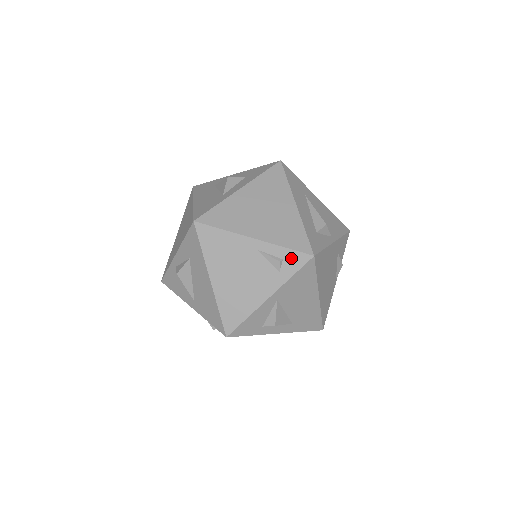
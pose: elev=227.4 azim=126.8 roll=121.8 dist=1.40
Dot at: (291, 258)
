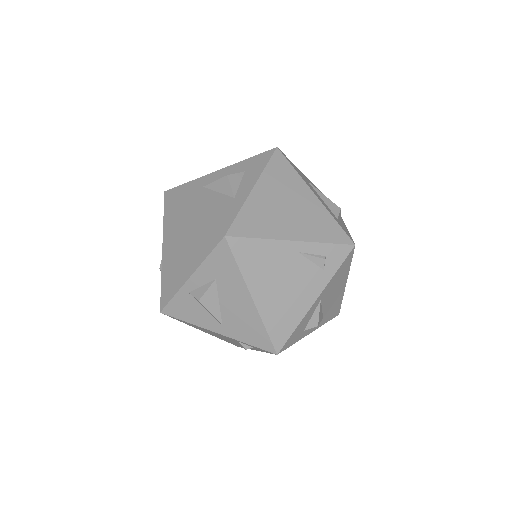
Dot at: (334, 253)
